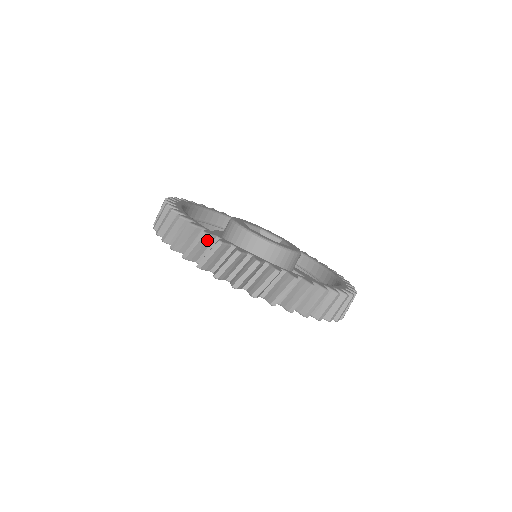
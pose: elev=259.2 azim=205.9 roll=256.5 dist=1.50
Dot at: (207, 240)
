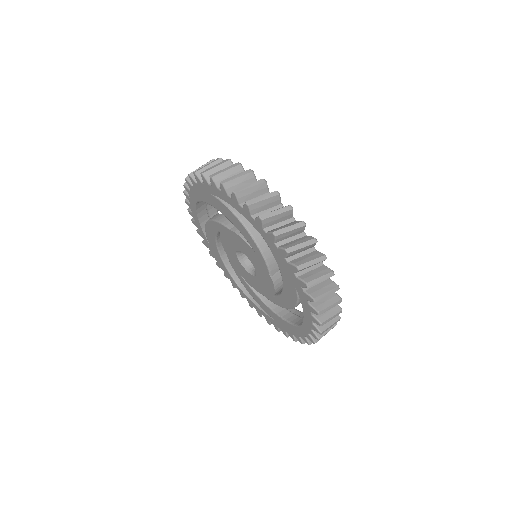
Dot at: occluded
